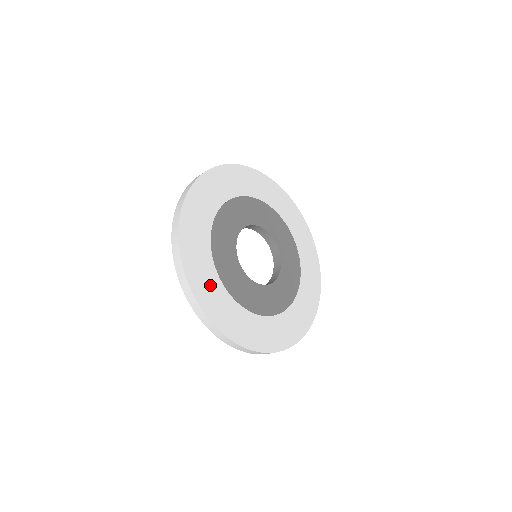
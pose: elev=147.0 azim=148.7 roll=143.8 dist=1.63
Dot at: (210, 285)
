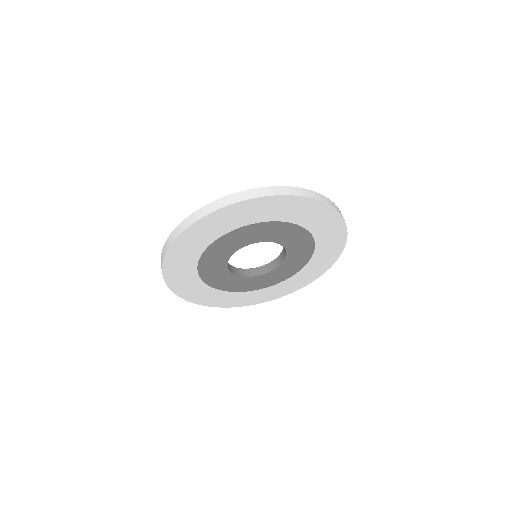
Dot at: (184, 267)
